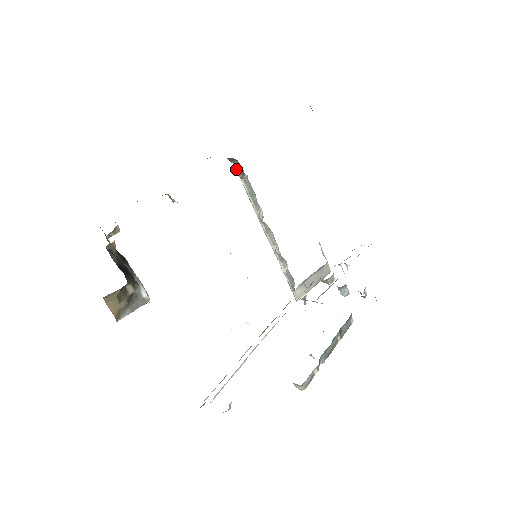
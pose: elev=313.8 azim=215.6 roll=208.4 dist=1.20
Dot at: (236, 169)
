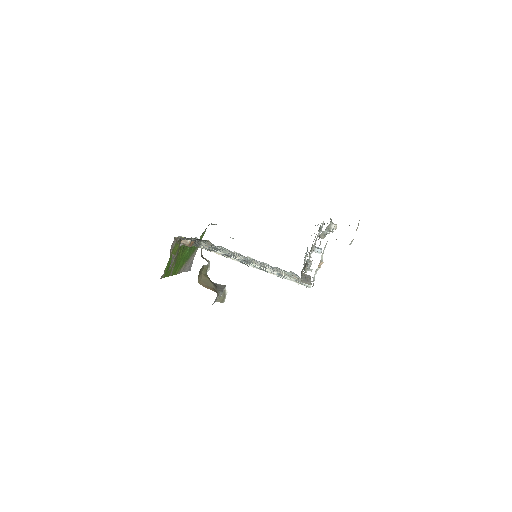
Dot at: occluded
